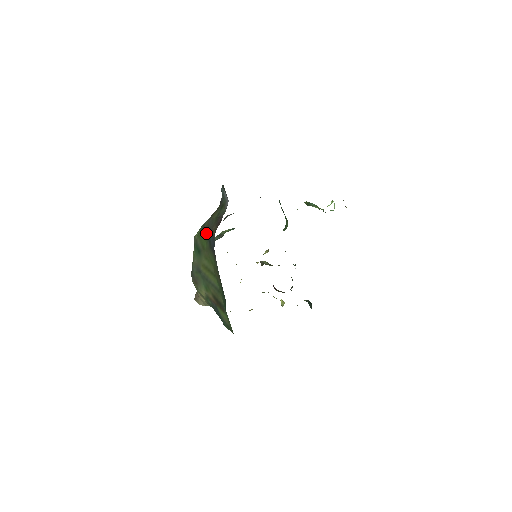
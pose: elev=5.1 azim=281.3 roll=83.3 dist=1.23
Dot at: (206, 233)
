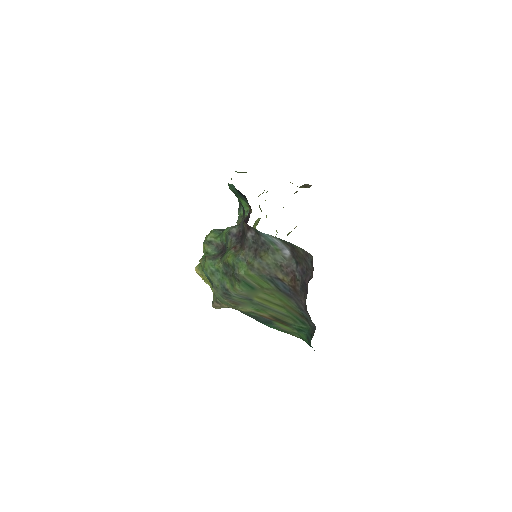
Dot at: (264, 276)
